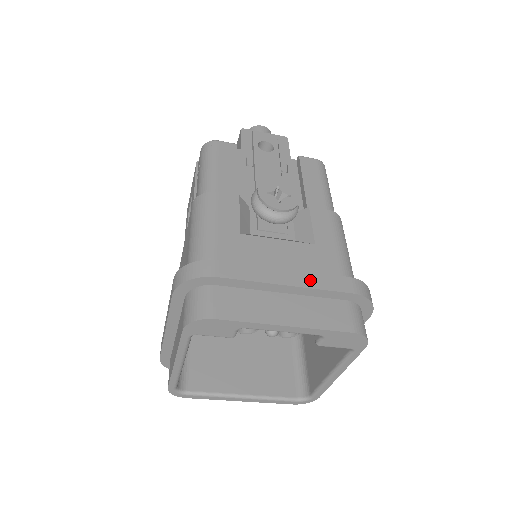
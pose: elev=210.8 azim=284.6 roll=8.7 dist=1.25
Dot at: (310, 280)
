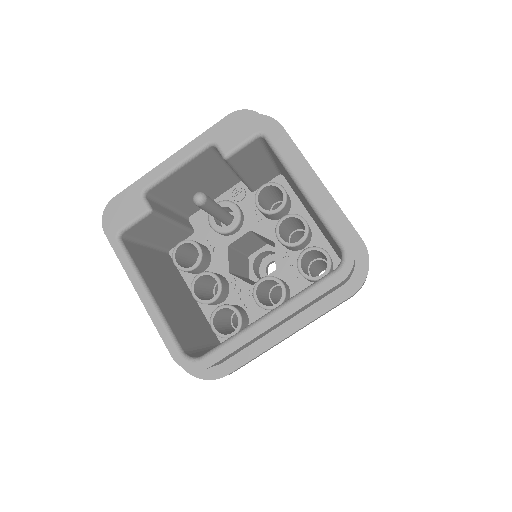
Dot at: occluded
